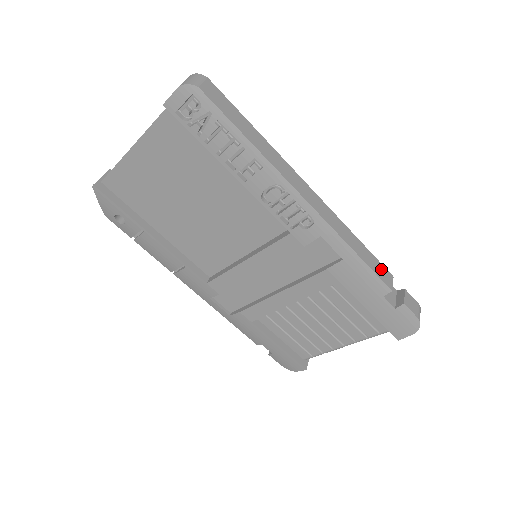
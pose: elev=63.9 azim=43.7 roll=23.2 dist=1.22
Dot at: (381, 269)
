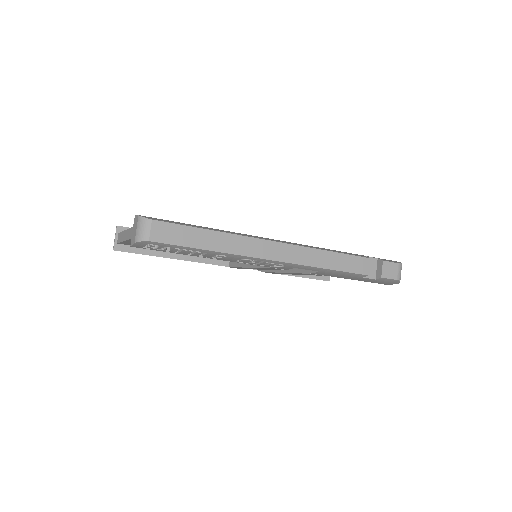
Dot at: (356, 262)
